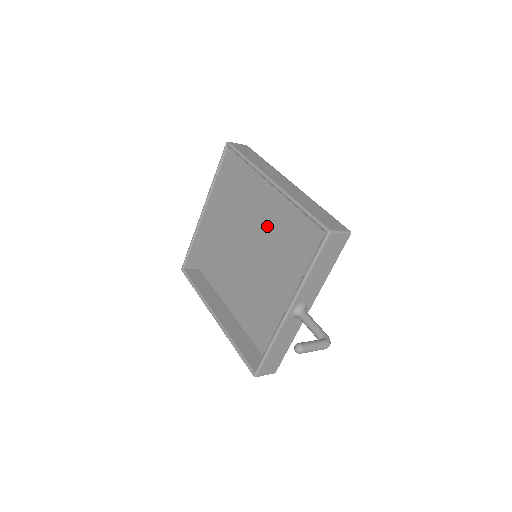
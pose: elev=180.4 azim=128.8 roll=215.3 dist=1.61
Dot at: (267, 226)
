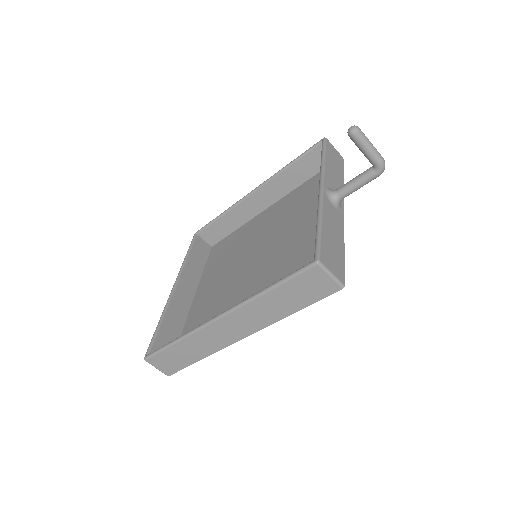
Dot at: (259, 238)
